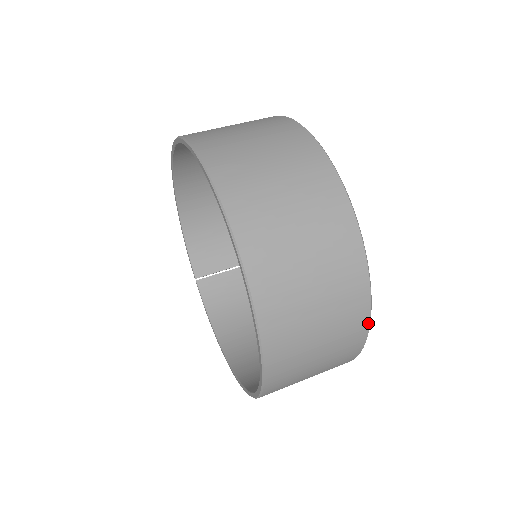
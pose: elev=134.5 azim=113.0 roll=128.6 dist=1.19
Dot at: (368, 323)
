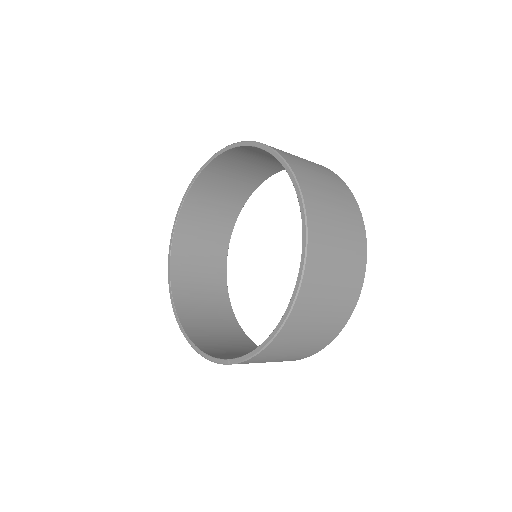
Dot at: occluded
